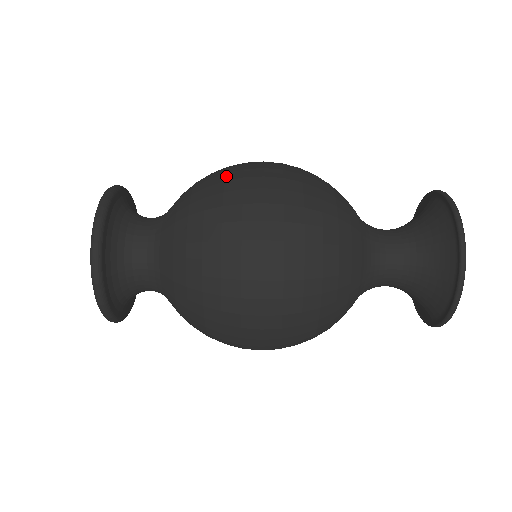
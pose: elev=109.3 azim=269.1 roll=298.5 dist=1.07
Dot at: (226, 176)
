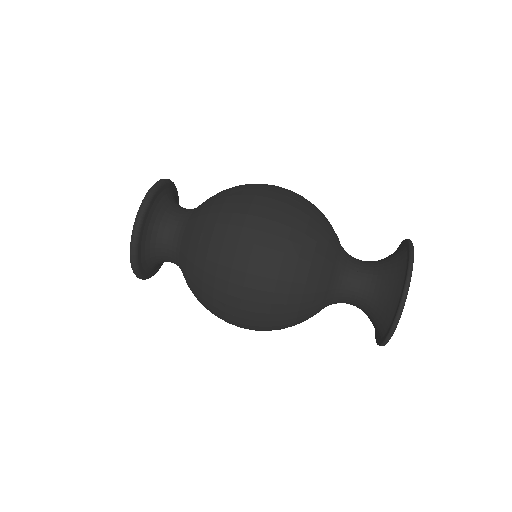
Dot at: (247, 186)
